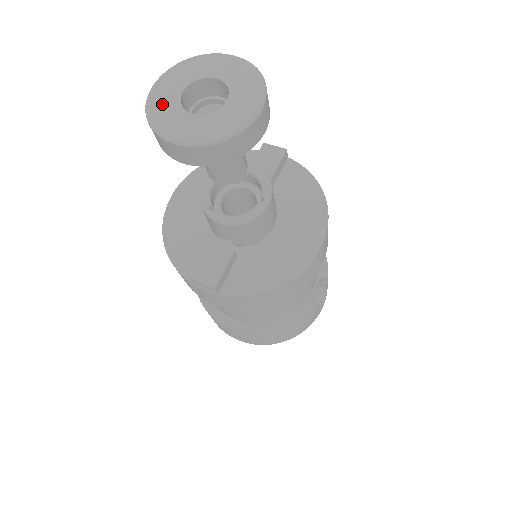
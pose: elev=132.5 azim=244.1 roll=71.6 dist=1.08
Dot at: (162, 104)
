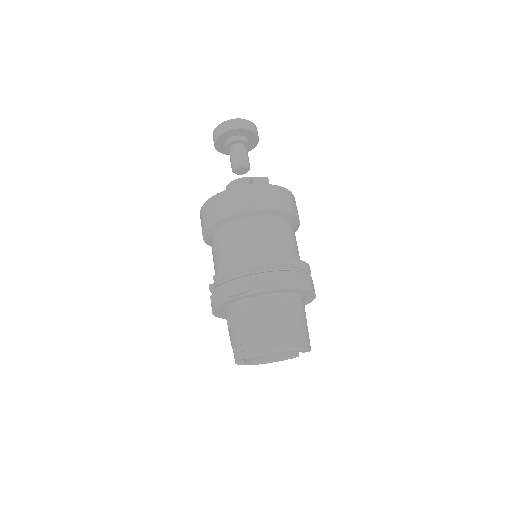
Dot at: occluded
